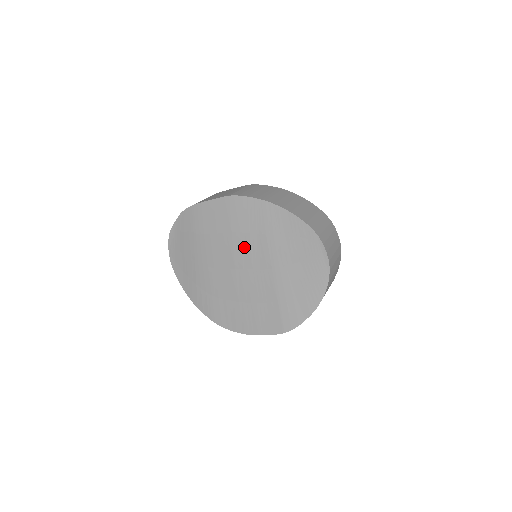
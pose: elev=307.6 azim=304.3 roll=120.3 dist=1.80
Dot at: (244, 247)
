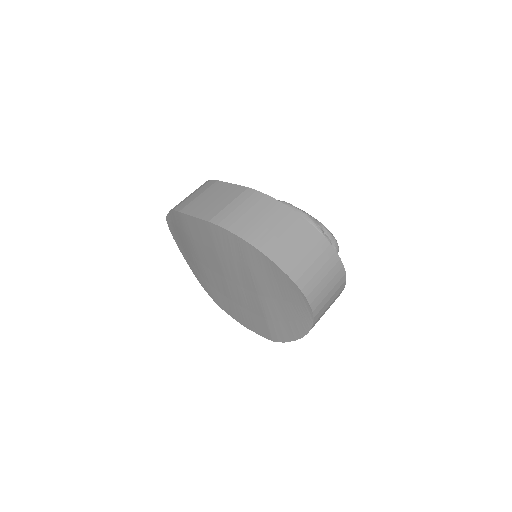
Dot at: (230, 267)
